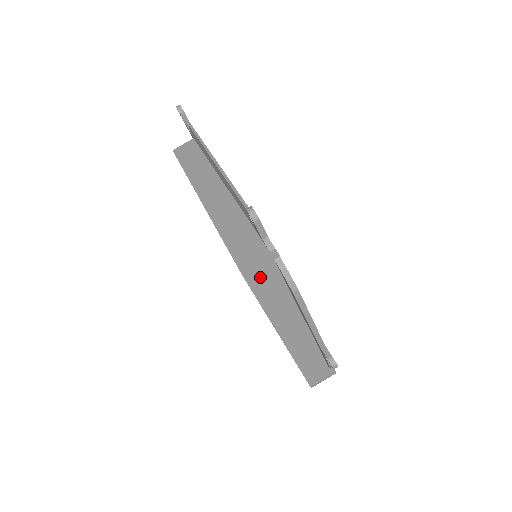
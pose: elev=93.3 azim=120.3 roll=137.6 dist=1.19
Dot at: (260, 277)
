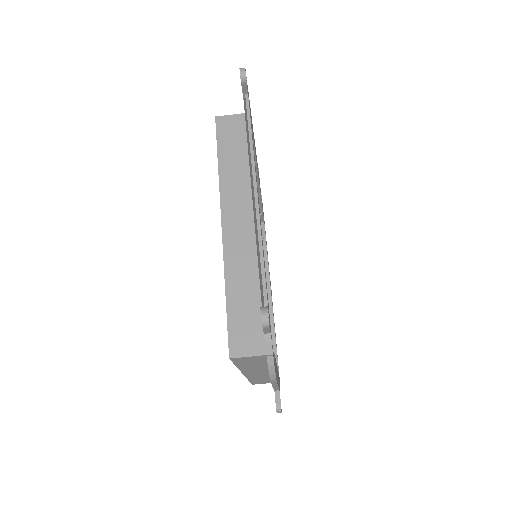
Dot at: (246, 359)
